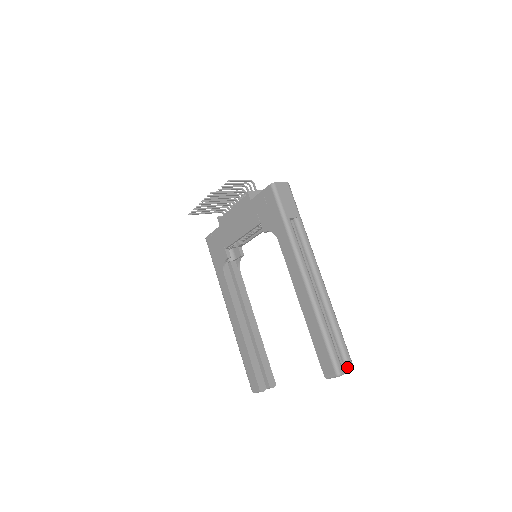
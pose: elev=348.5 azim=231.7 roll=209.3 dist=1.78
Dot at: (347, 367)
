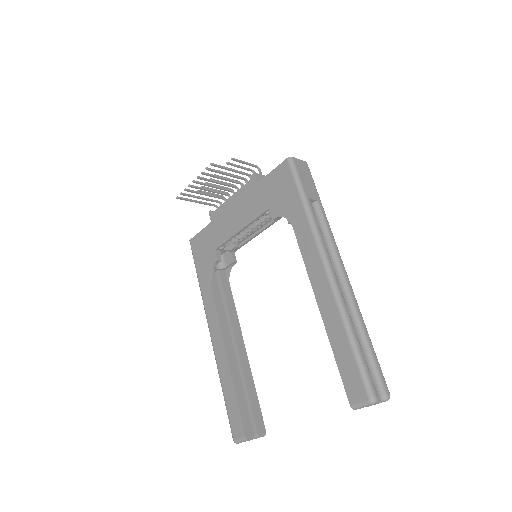
Dot at: (382, 393)
